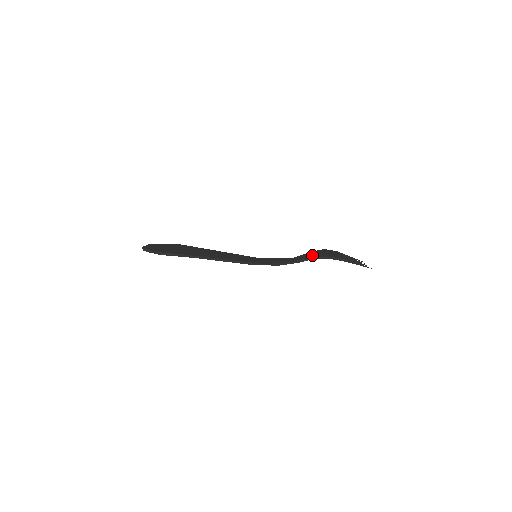
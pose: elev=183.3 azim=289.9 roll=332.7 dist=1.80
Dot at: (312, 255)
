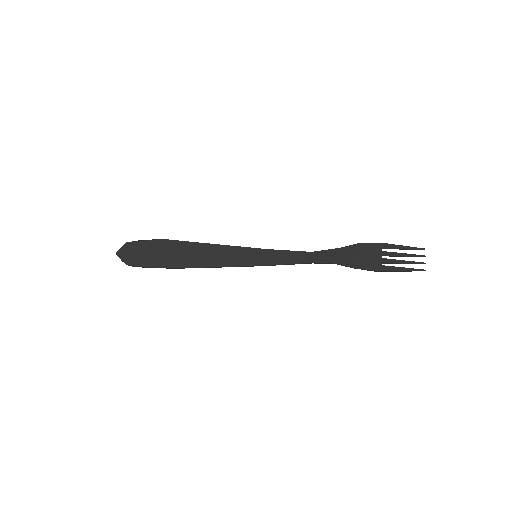
Dot at: (335, 258)
